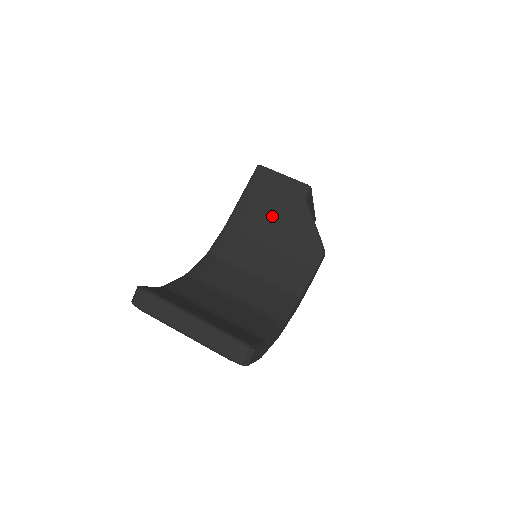
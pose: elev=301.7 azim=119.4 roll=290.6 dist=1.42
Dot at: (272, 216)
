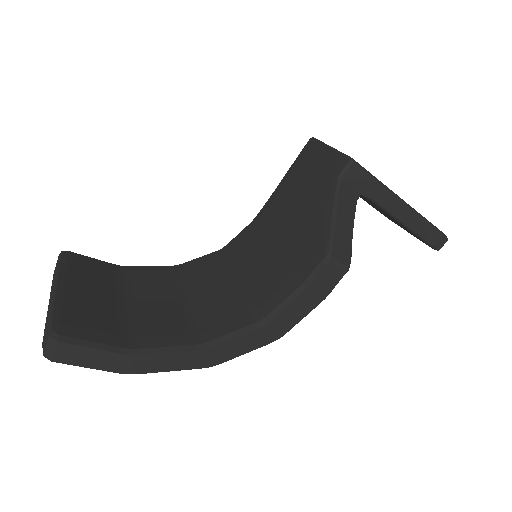
Dot at: (295, 204)
